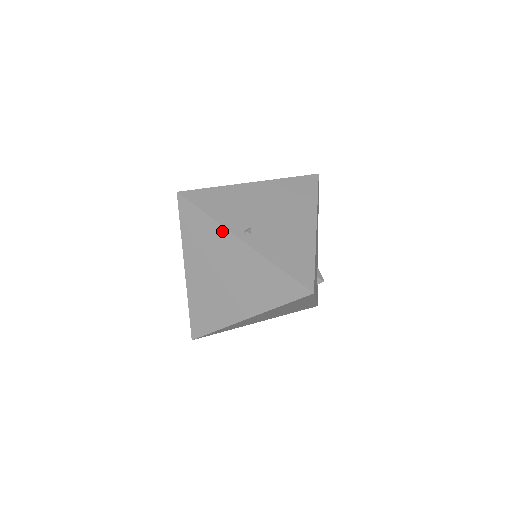
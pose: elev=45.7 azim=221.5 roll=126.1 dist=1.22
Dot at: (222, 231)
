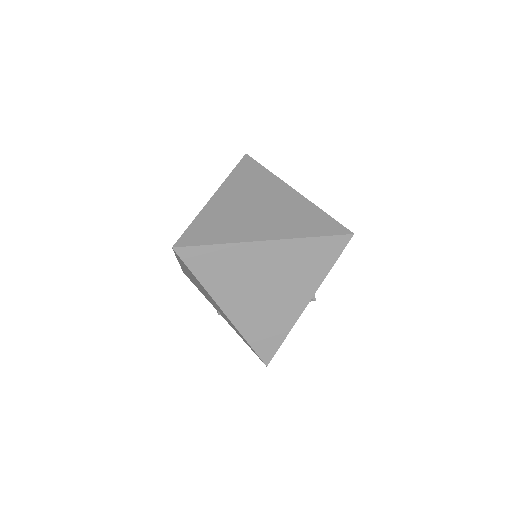
Dot at: (277, 181)
